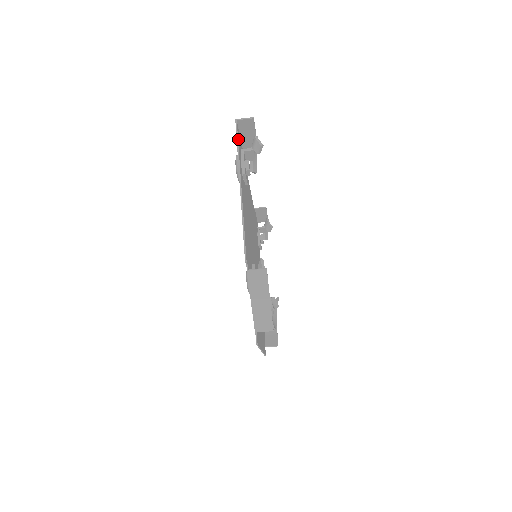
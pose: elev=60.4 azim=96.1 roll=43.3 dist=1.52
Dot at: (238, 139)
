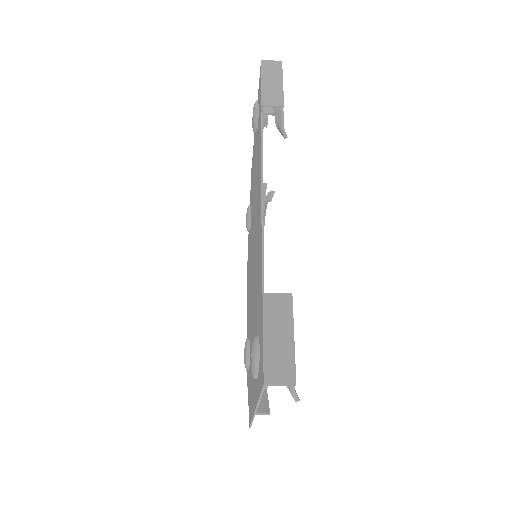
Dot at: occluded
